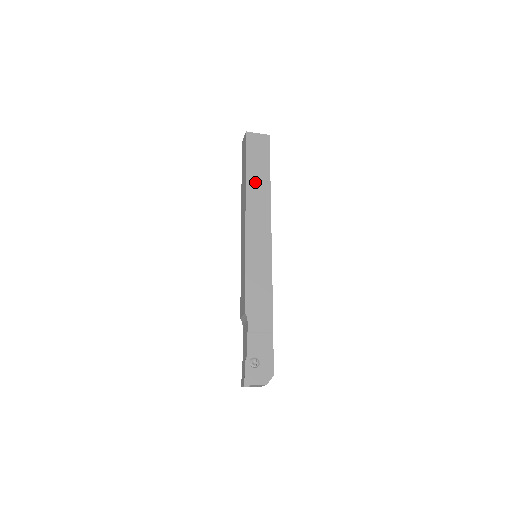
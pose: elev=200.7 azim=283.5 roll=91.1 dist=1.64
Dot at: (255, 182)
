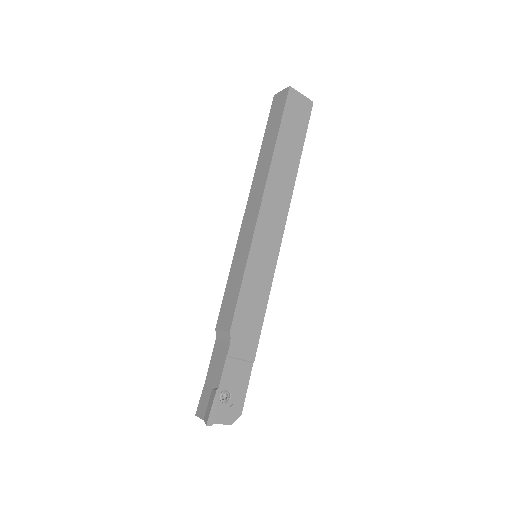
Dot at: (283, 160)
